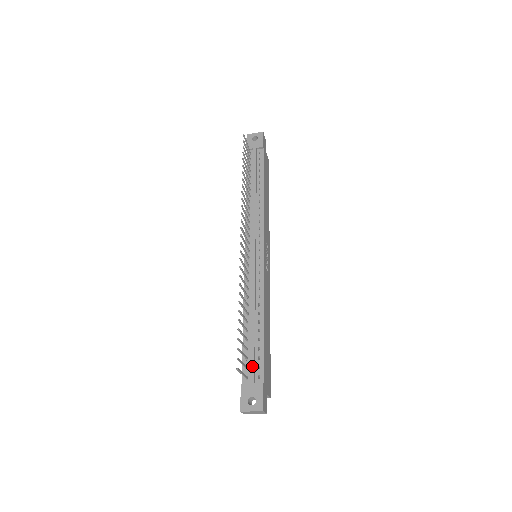
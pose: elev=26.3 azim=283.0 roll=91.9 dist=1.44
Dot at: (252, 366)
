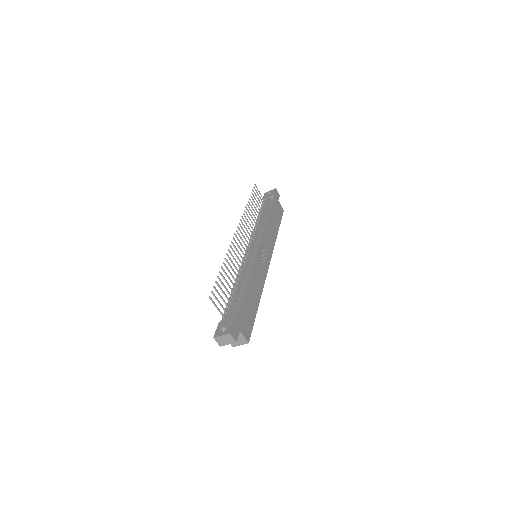
Dot at: (230, 309)
